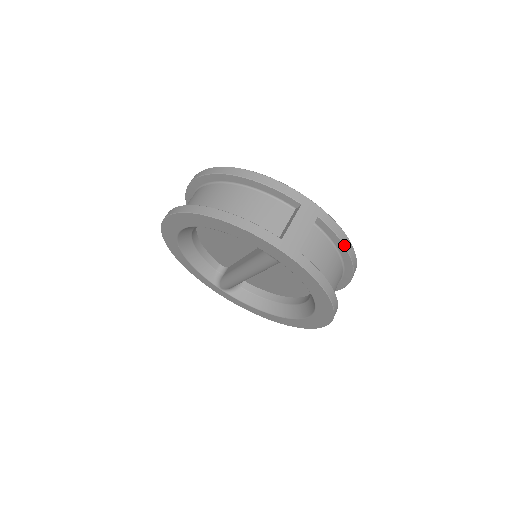
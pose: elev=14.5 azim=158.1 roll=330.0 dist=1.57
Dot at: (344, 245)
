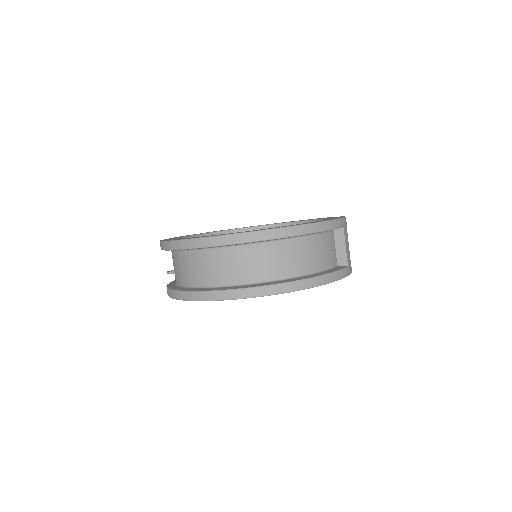
Dot at: occluded
